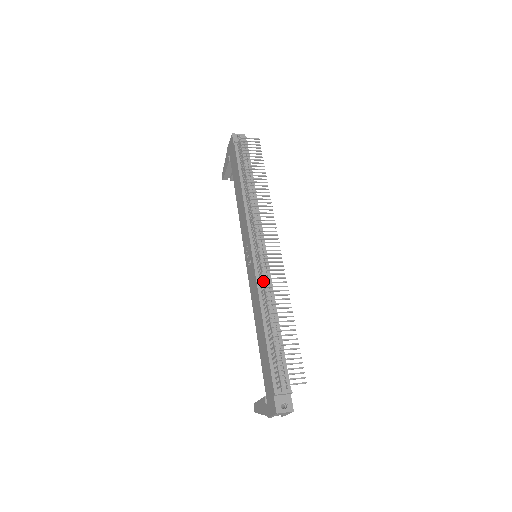
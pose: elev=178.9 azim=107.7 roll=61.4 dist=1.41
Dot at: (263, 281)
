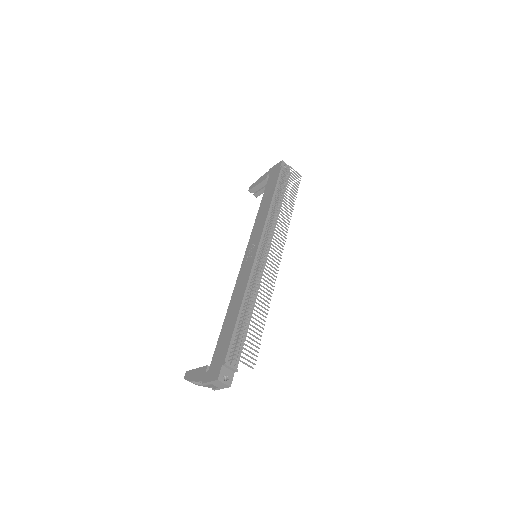
Dot at: (256, 275)
